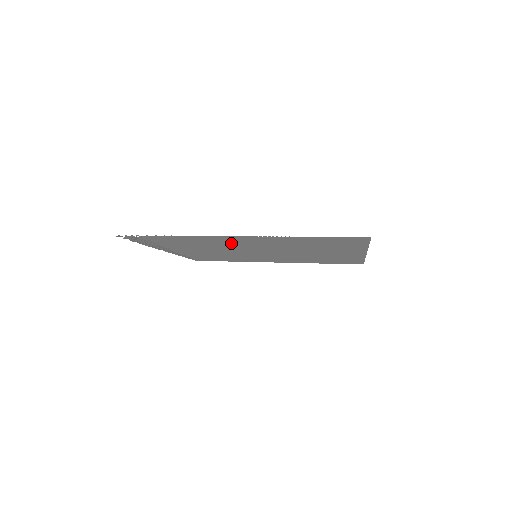
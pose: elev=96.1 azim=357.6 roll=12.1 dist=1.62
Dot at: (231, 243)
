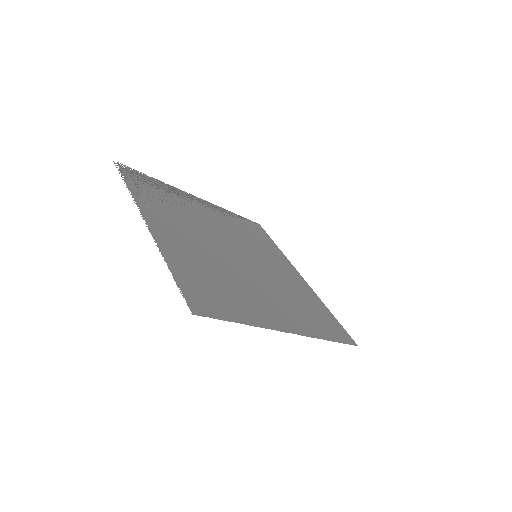
Dot at: (181, 228)
